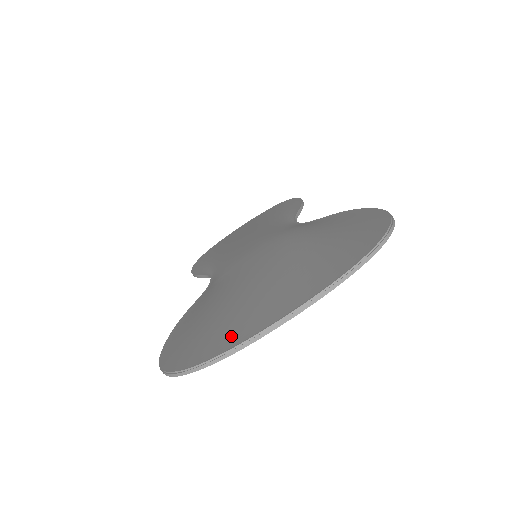
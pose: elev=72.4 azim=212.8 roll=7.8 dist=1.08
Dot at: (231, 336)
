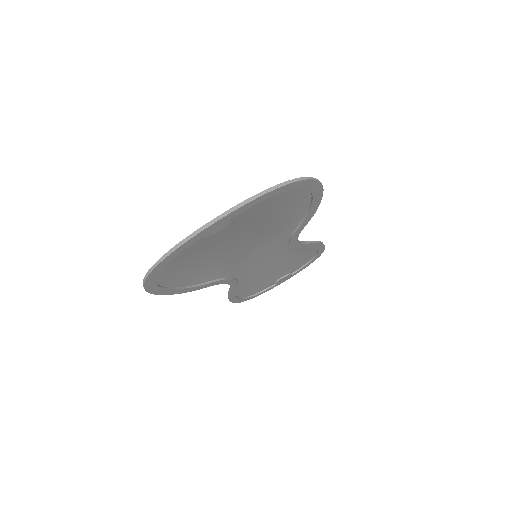
Dot at: occluded
